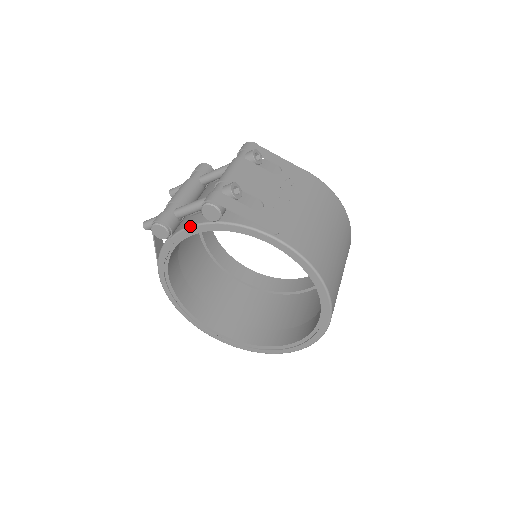
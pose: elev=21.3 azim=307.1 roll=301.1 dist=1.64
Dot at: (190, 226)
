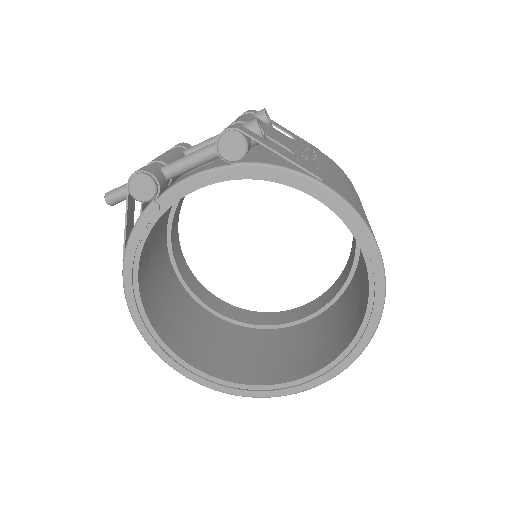
Dot at: (193, 175)
